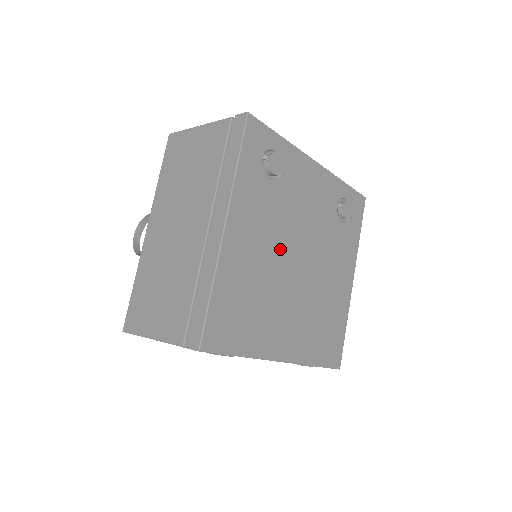
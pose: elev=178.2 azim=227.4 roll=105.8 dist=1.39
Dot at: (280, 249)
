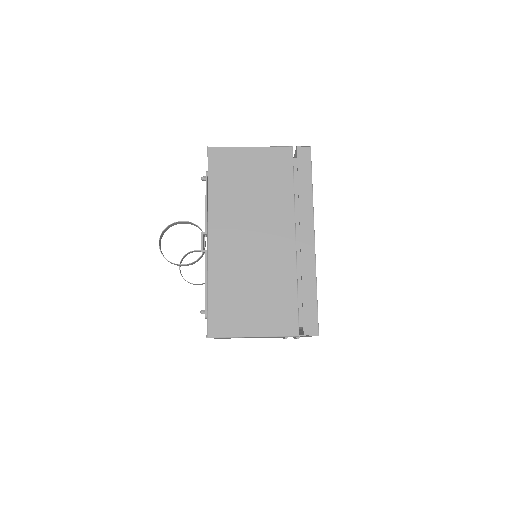
Dot at: occluded
